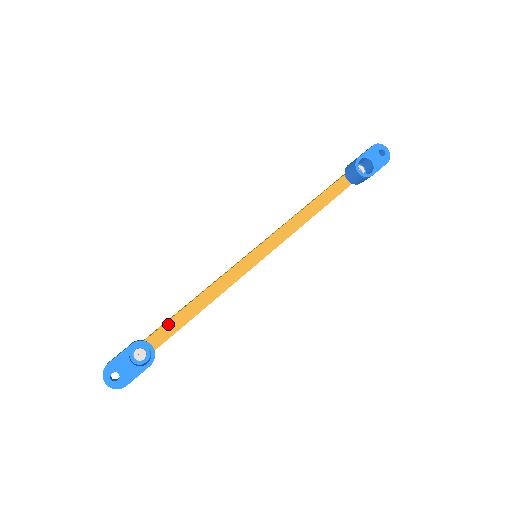
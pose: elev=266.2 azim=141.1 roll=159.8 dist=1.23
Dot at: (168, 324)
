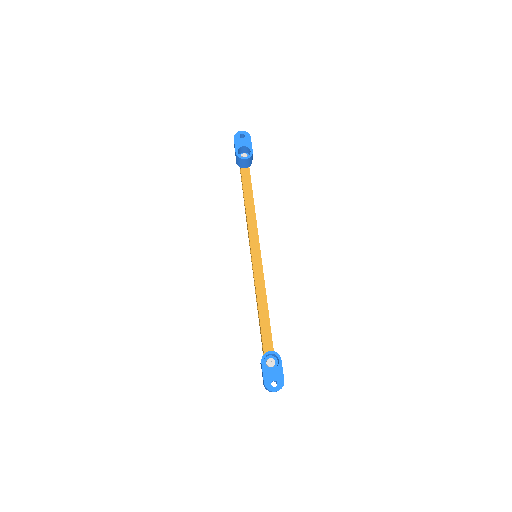
Dot at: (263, 335)
